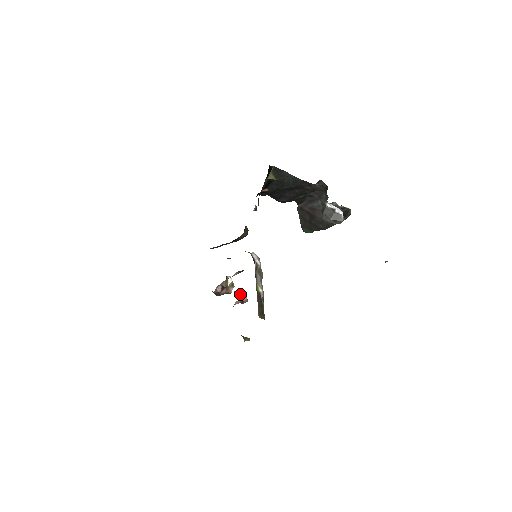
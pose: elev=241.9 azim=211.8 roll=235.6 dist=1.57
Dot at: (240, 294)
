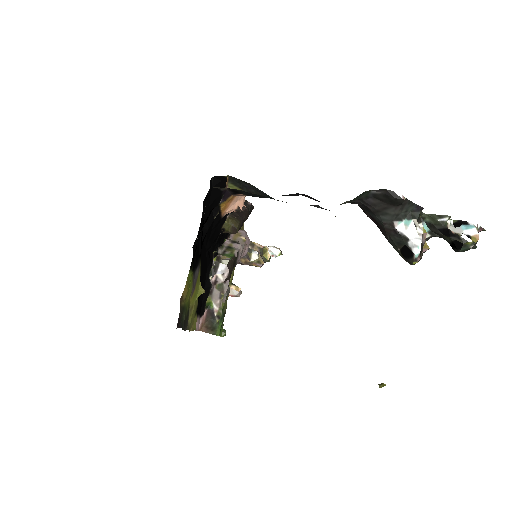
Dot at: (230, 287)
